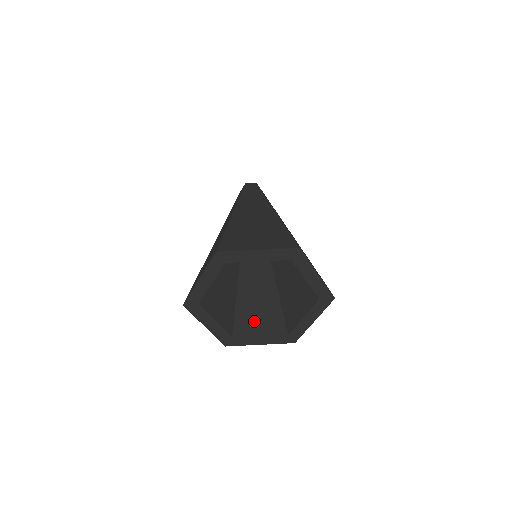
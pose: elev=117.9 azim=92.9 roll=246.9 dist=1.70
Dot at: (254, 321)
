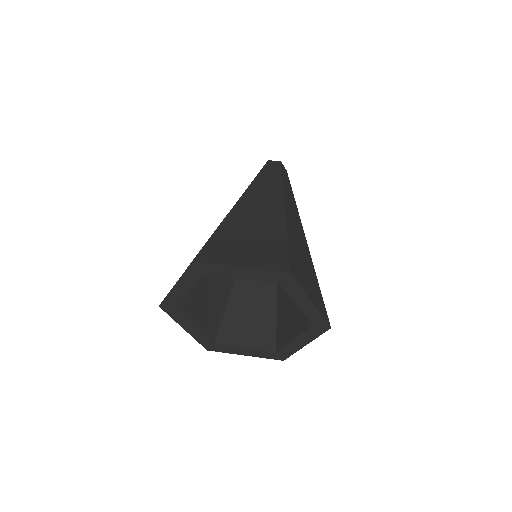
Dot at: (242, 329)
